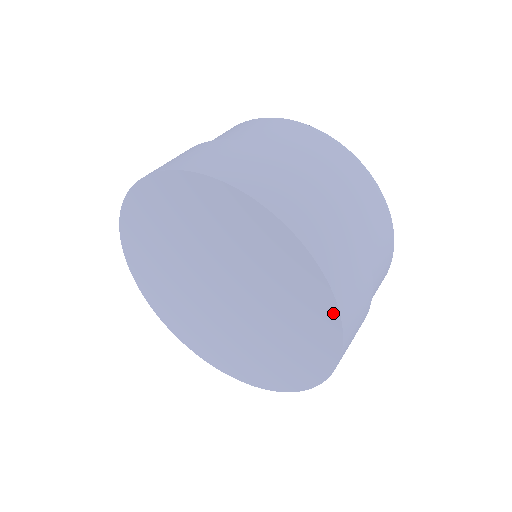
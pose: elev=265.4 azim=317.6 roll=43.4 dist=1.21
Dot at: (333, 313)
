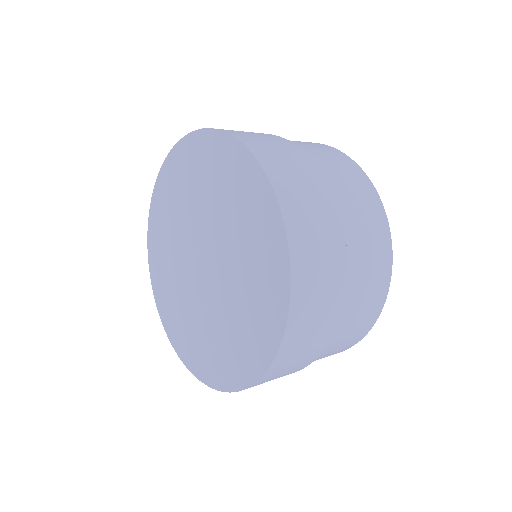
Dot at: (268, 358)
